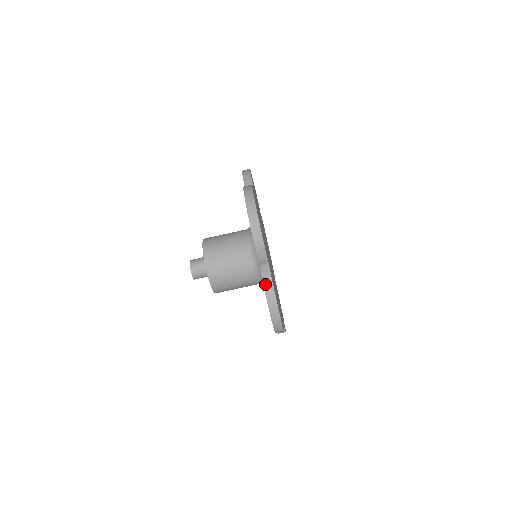
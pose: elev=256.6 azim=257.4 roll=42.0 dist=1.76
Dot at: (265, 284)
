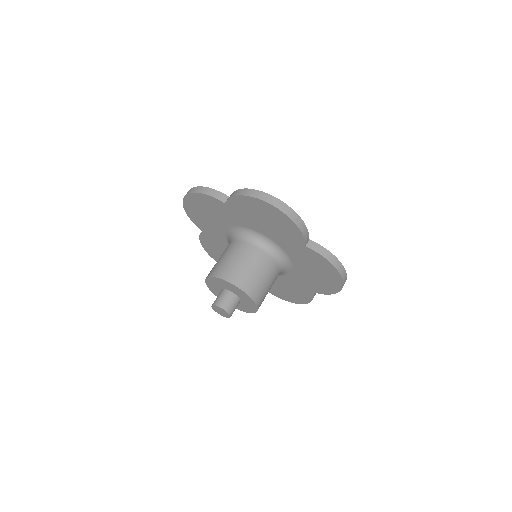
Dot at: (233, 195)
